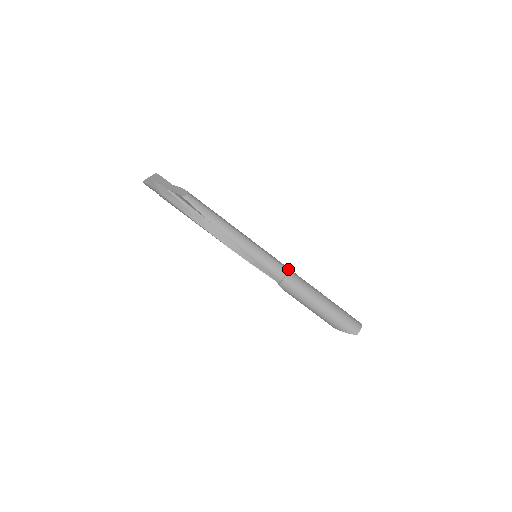
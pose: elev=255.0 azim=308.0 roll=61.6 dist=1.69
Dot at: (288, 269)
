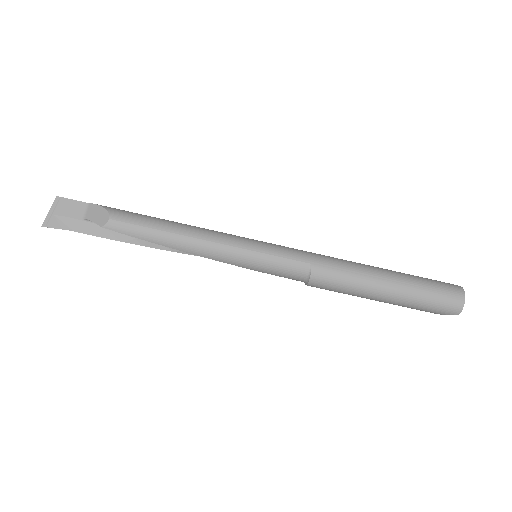
Dot at: (312, 261)
